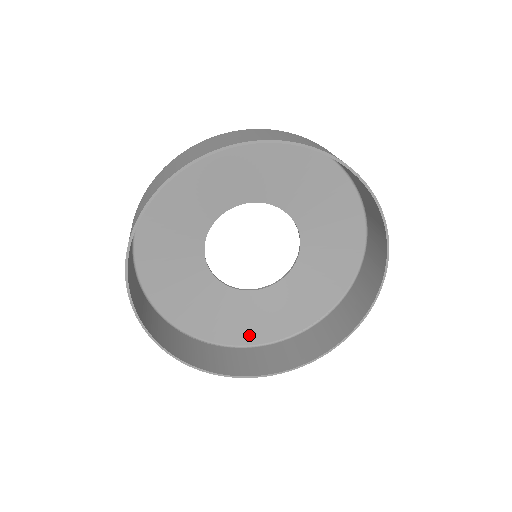
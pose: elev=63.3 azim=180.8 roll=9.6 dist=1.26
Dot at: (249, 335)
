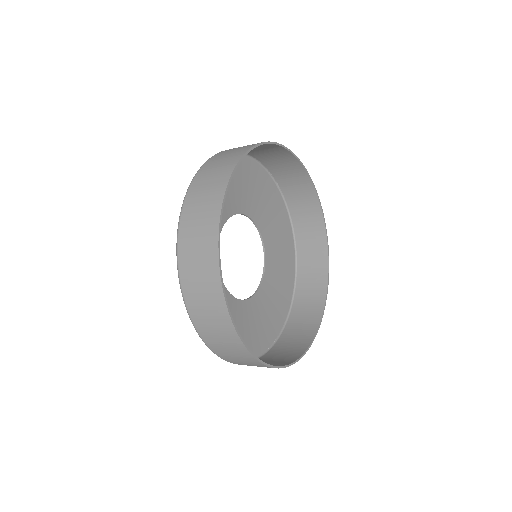
Dot at: occluded
